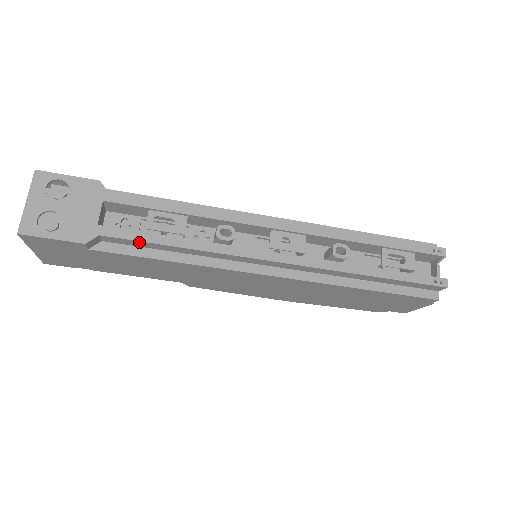
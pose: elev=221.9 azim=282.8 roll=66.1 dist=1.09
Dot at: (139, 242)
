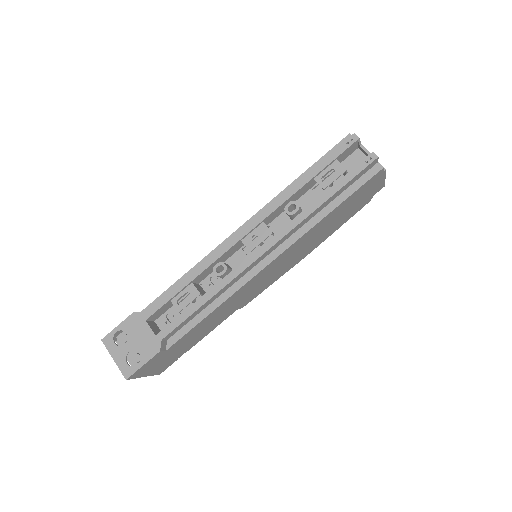
Dot at: (183, 322)
